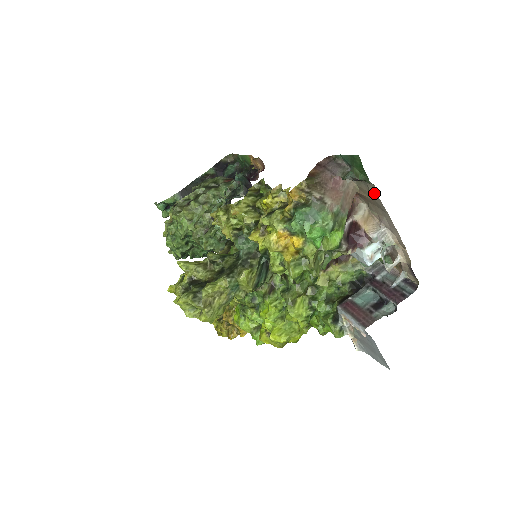
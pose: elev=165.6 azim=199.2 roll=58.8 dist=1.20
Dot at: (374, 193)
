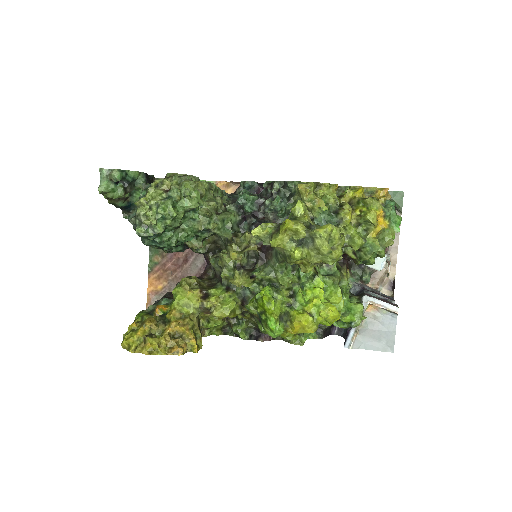
Dot at: occluded
